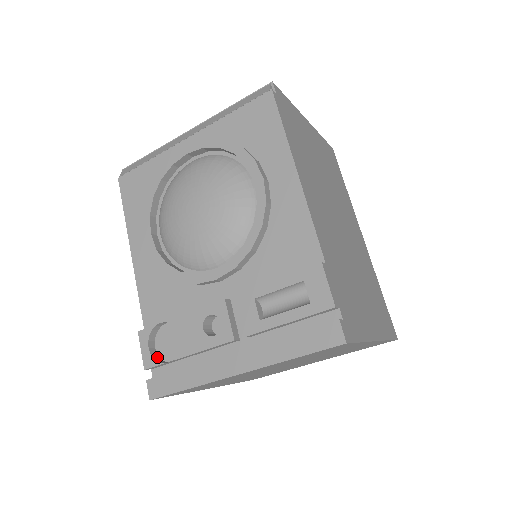
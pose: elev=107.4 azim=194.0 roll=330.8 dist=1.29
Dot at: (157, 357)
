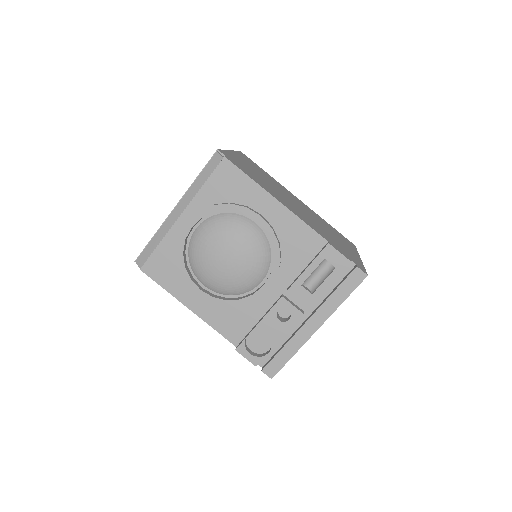
Dot at: (257, 355)
